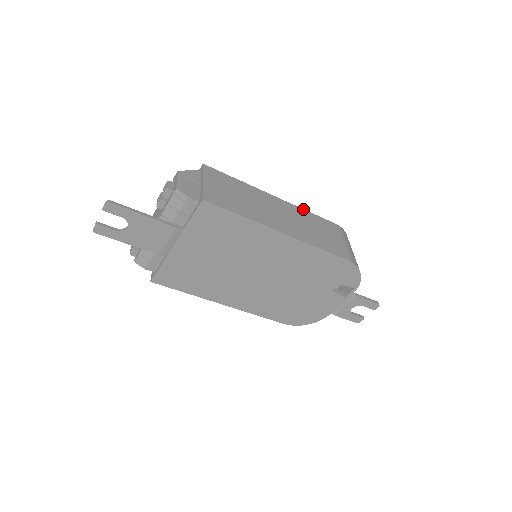
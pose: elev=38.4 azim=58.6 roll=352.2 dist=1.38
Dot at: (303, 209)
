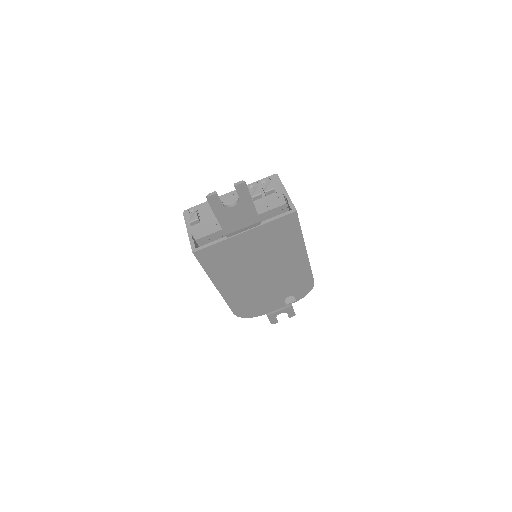
Dot at: occluded
